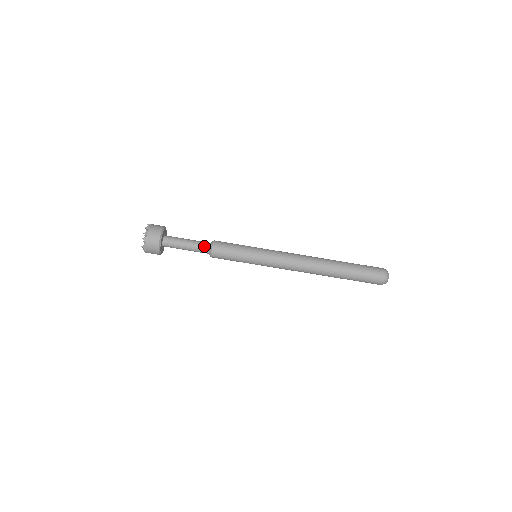
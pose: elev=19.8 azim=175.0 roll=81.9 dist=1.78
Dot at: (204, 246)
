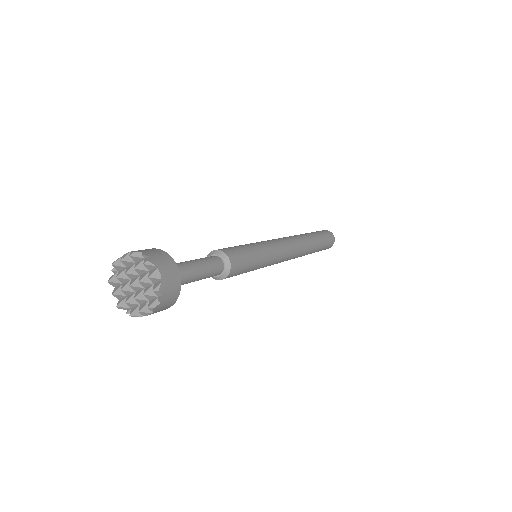
Dot at: (217, 265)
